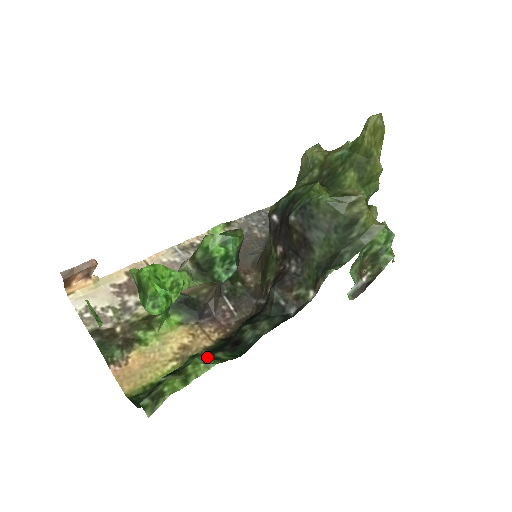
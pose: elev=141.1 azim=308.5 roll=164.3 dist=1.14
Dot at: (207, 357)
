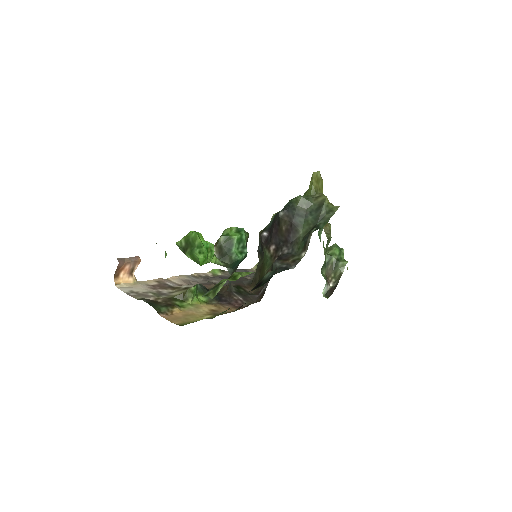
Dot at: occluded
